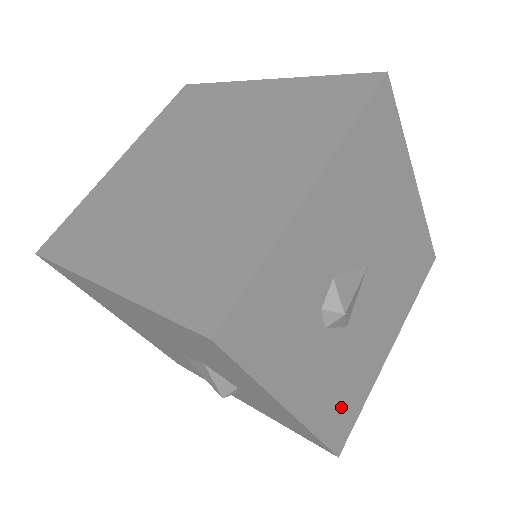
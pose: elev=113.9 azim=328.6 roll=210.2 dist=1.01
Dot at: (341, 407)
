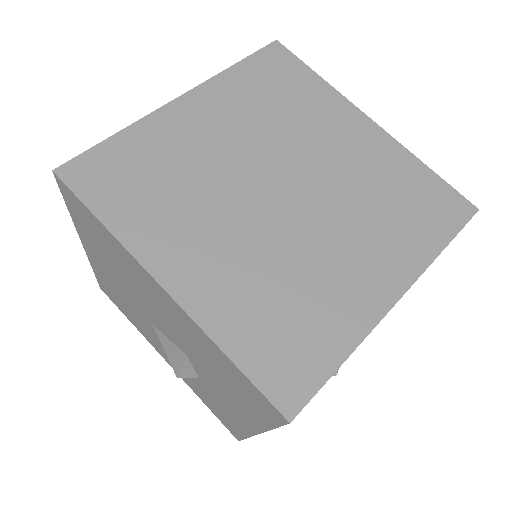
Dot at: occluded
